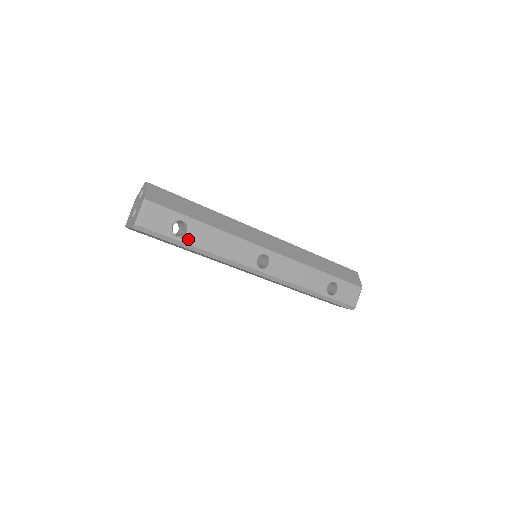
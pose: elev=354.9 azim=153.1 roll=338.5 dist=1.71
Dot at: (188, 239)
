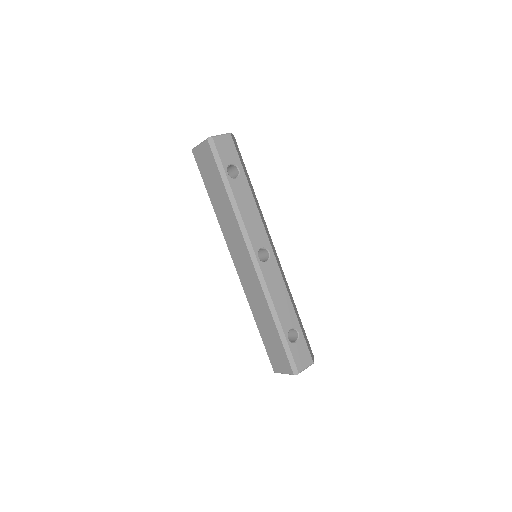
Dot at: (232, 182)
